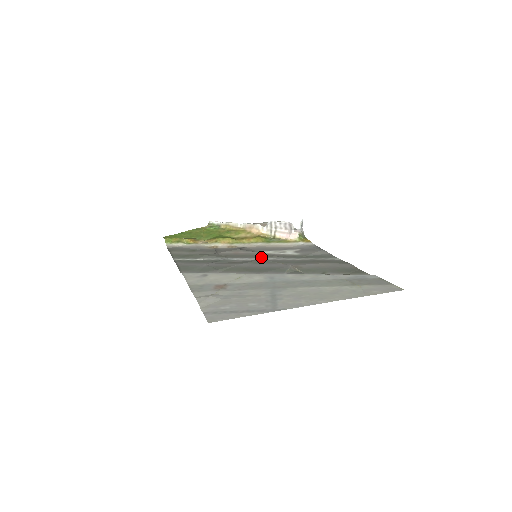
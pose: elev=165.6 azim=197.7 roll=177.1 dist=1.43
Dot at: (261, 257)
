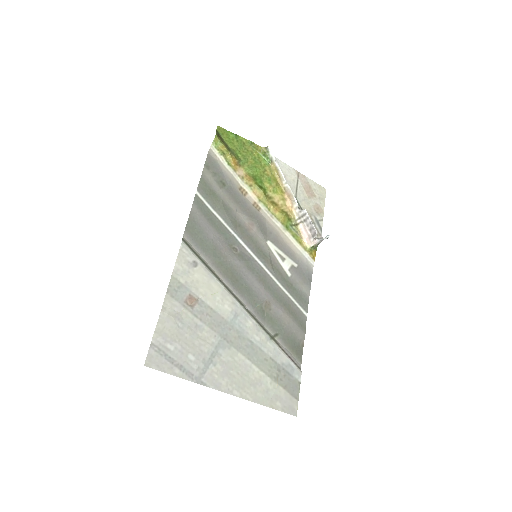
Dot at: (260, 256)
